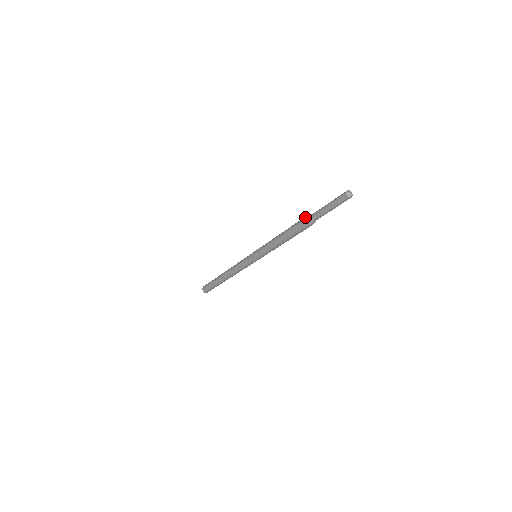
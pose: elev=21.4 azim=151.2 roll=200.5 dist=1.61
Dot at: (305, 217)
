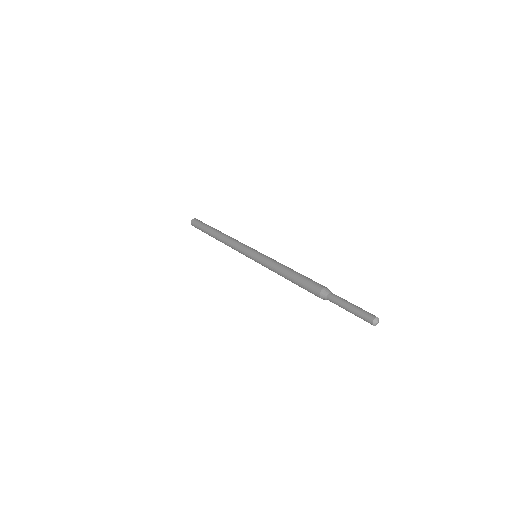
Dot at: (319, 296)
